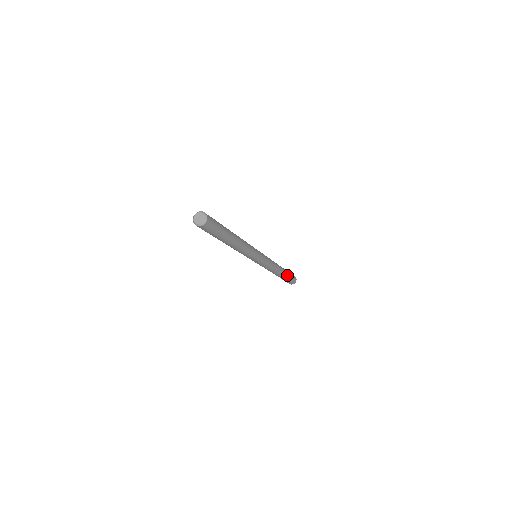
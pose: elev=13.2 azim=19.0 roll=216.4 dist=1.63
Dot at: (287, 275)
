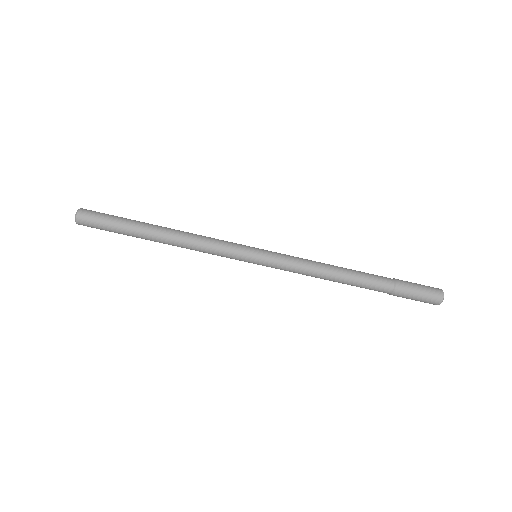
Dot at: (390, 280)
